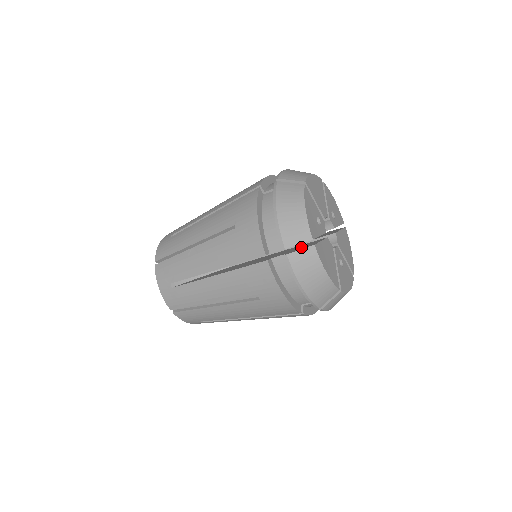
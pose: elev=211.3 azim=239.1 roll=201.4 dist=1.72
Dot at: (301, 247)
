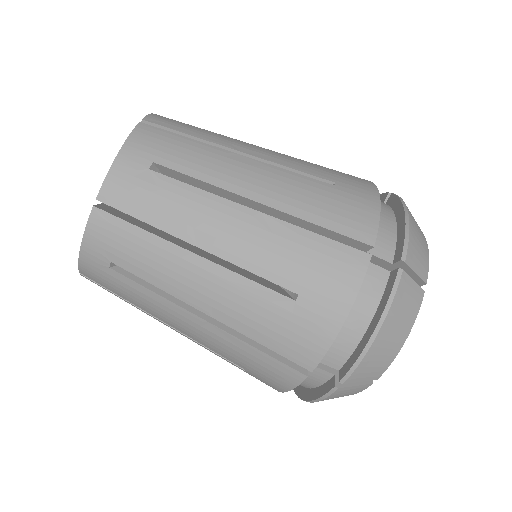
Dot at: occluded
